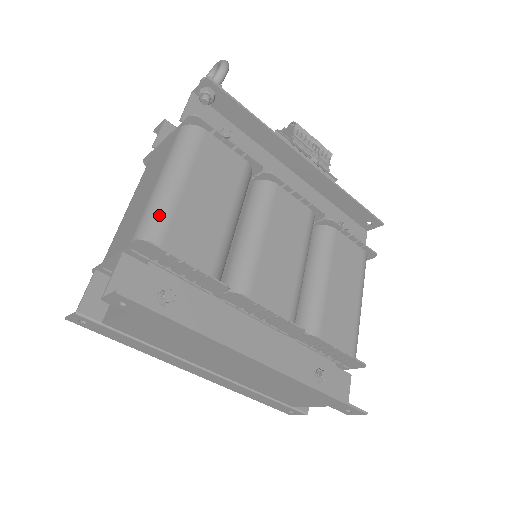
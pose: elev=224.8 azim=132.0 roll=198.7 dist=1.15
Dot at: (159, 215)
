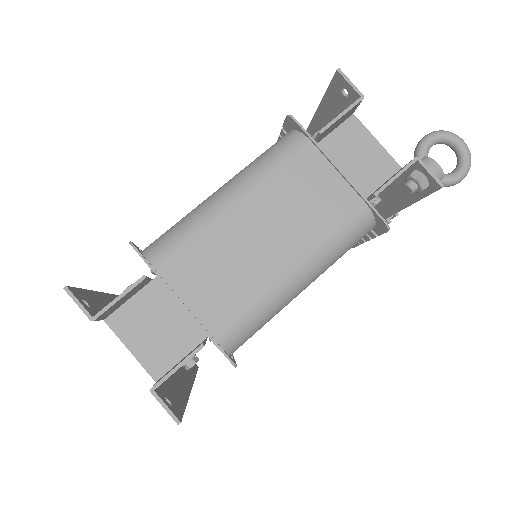
Dot at: (262, 322)
